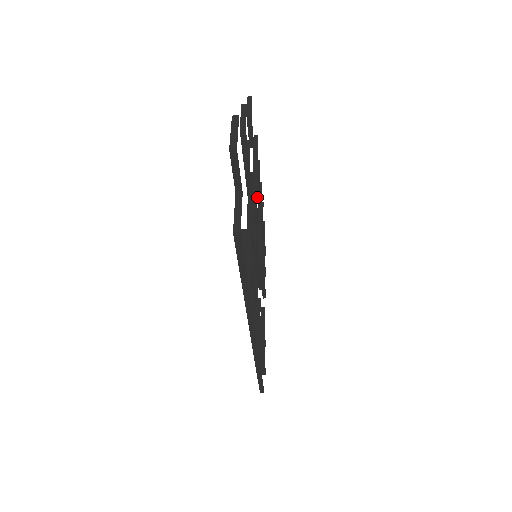
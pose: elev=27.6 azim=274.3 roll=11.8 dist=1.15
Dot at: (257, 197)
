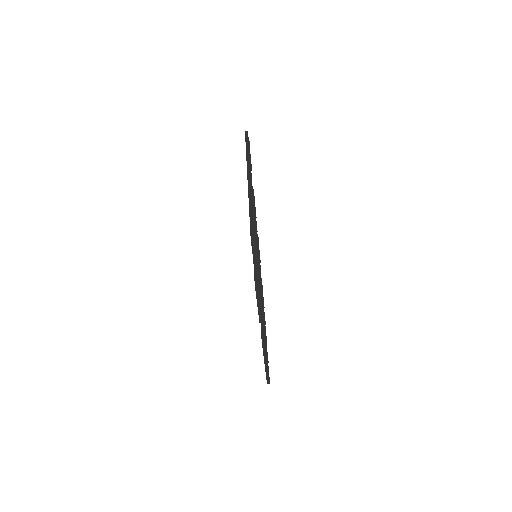
Dot at: occluded
